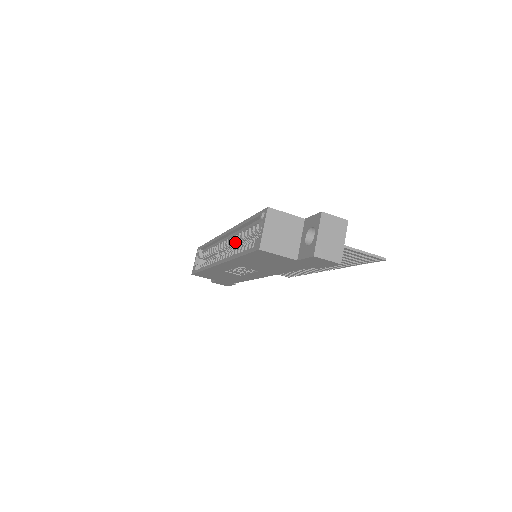
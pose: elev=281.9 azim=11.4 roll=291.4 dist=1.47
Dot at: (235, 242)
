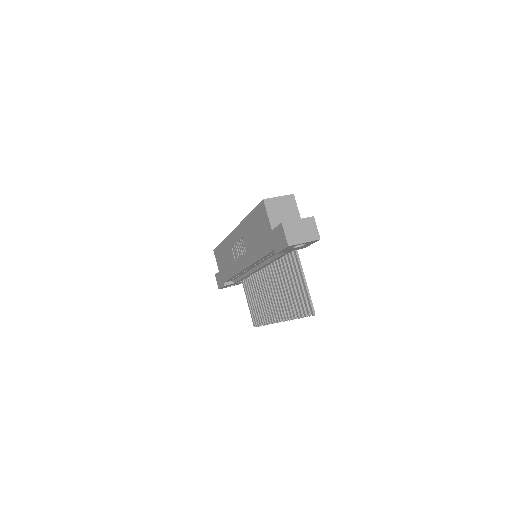
Dot at: occluded
